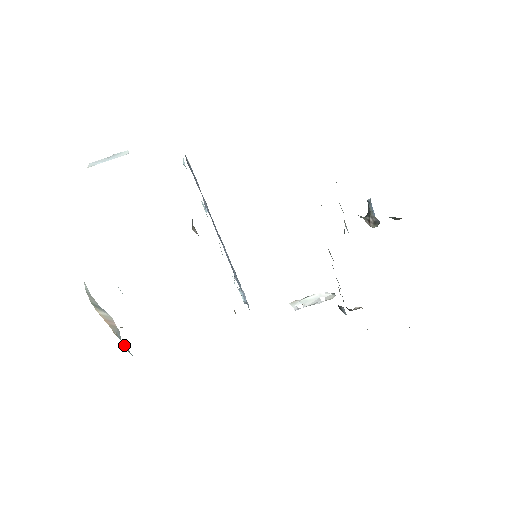
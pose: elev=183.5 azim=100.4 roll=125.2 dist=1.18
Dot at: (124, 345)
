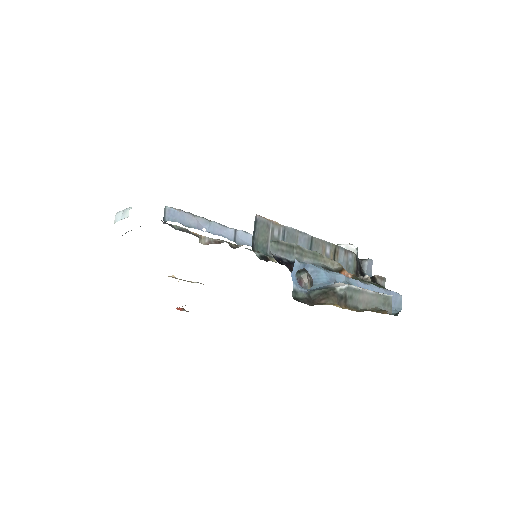
Dot at: occluded
